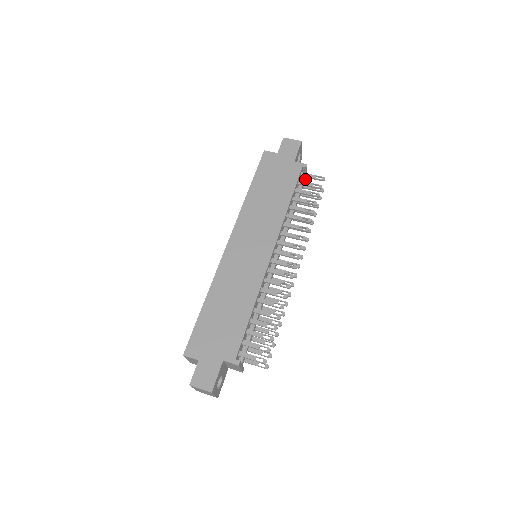
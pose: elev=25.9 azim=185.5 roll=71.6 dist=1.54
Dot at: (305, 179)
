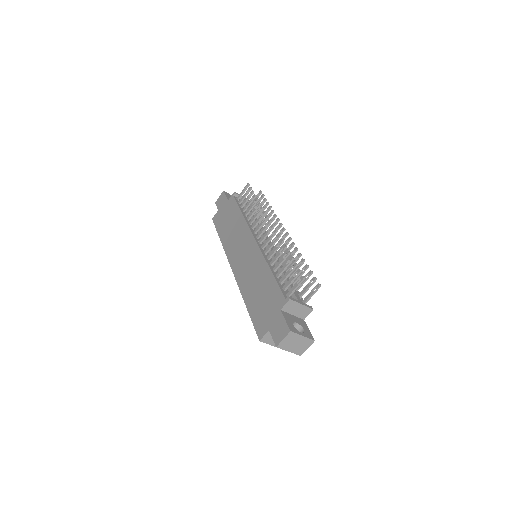
Dot at: occluded
